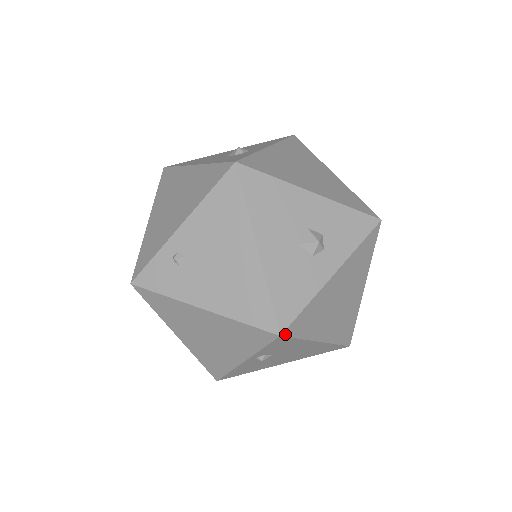
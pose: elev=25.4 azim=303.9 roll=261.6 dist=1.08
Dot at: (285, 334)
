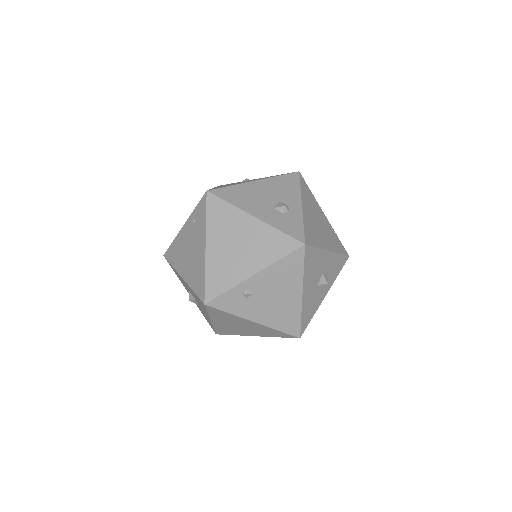
Dot at: (301, 335)
